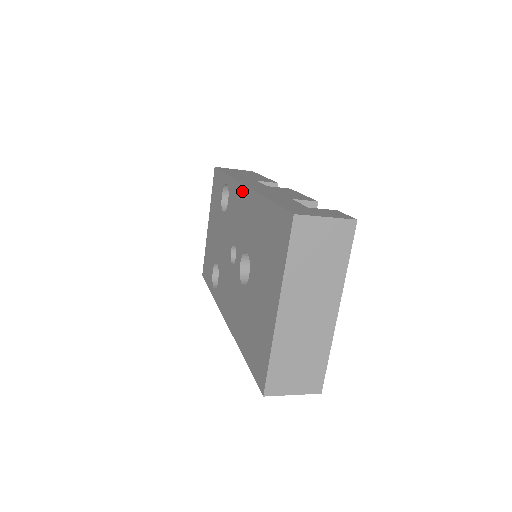
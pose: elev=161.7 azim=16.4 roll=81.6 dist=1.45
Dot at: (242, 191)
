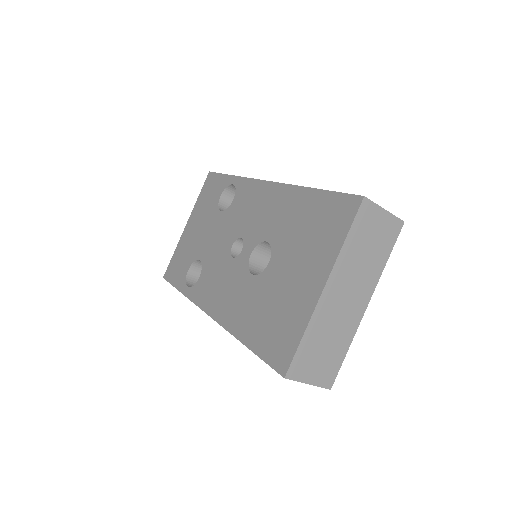
Dot at: (265, 187)
